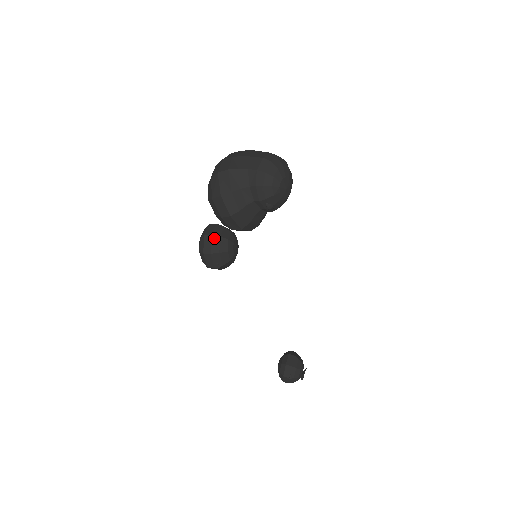
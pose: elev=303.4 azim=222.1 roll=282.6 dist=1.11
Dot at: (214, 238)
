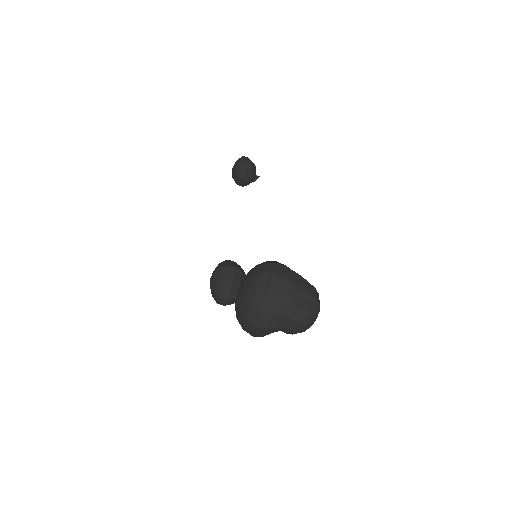
Dot at: (230, 300)
